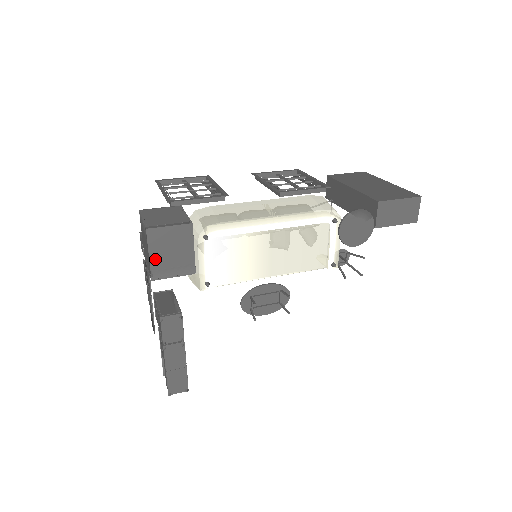
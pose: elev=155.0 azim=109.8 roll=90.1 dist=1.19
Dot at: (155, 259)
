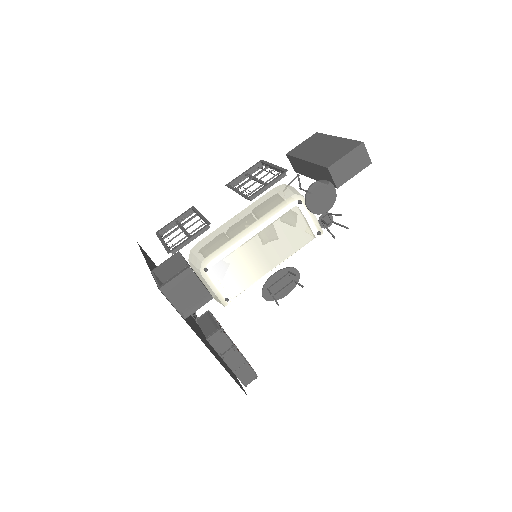
Dot at: (178, 305)
